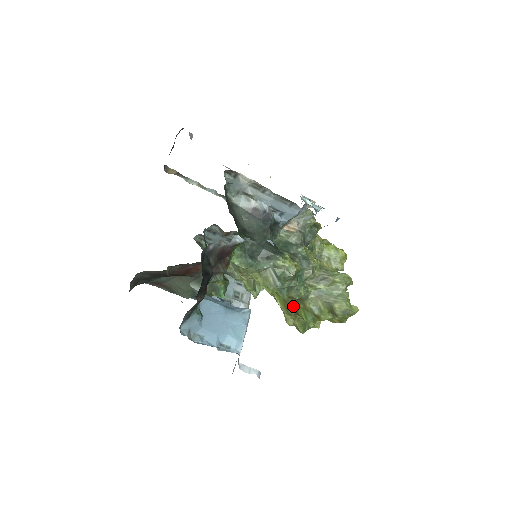
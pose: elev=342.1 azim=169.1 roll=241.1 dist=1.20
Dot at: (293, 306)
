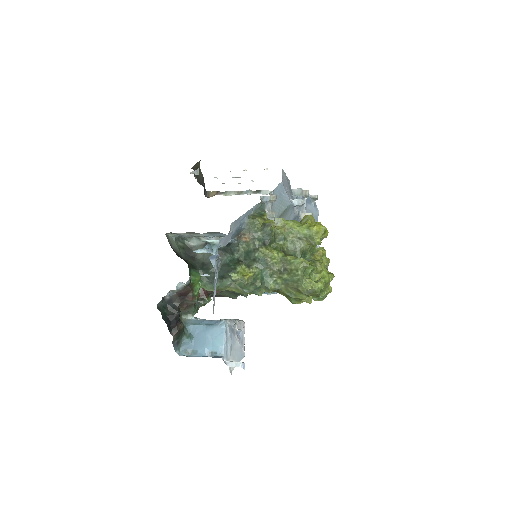
Dot at: occluded
